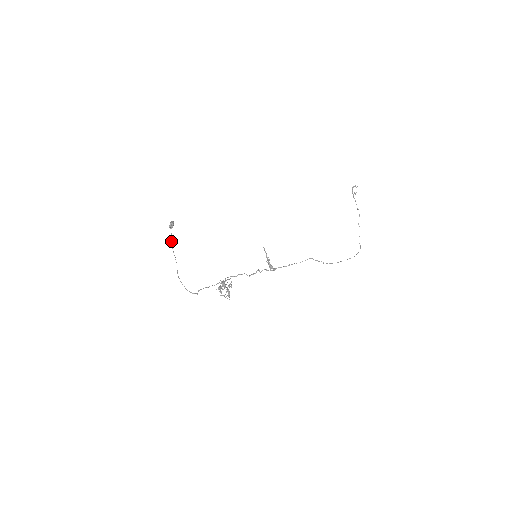
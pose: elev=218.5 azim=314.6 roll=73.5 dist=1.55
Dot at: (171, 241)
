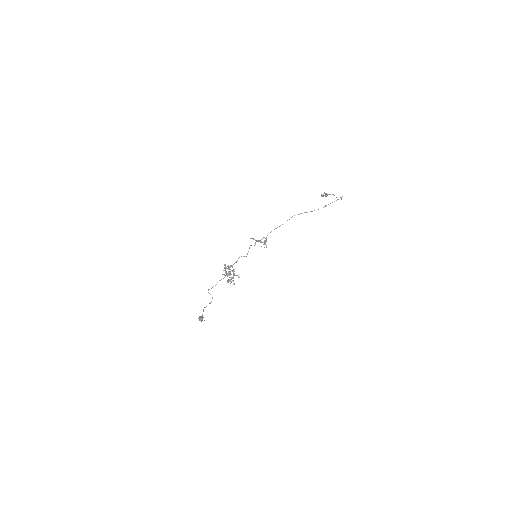
Dot at: occluded
